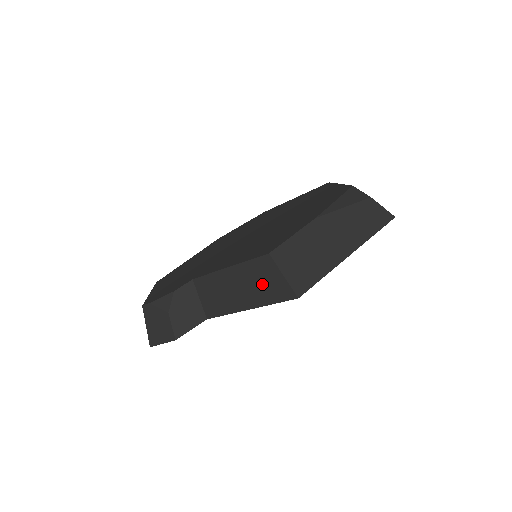
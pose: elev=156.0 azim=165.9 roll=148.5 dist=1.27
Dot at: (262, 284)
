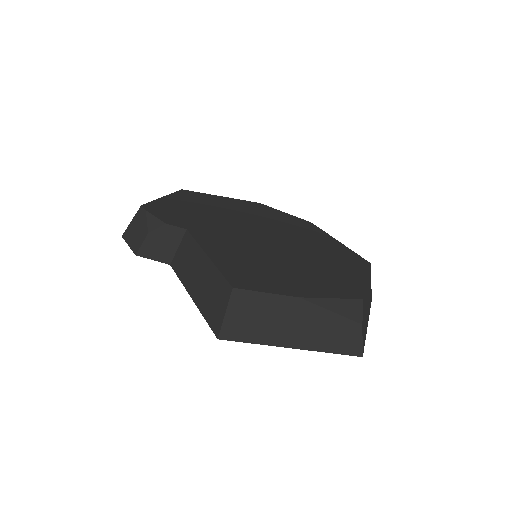
Dot at: (212, 298)
